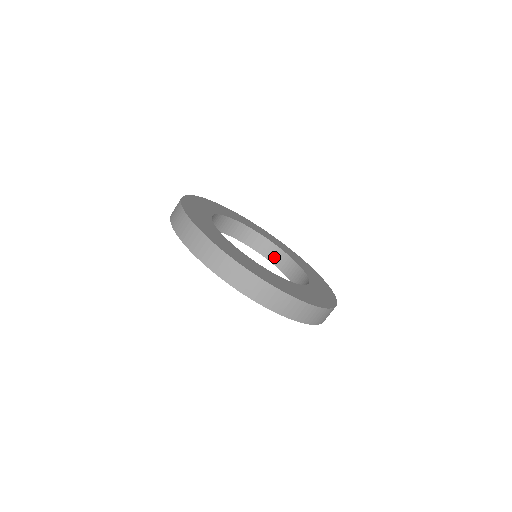
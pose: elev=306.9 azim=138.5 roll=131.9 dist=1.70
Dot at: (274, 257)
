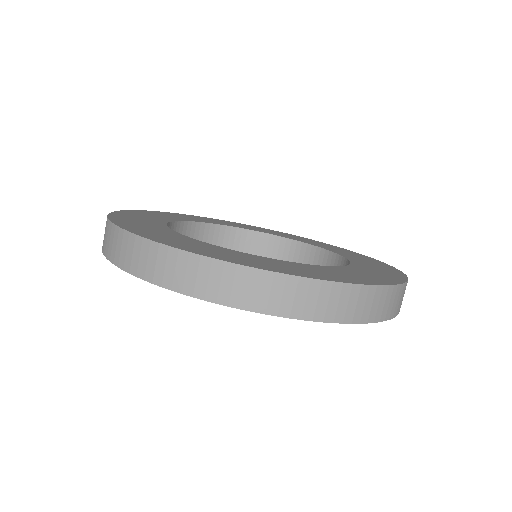
Dot at: occluded
